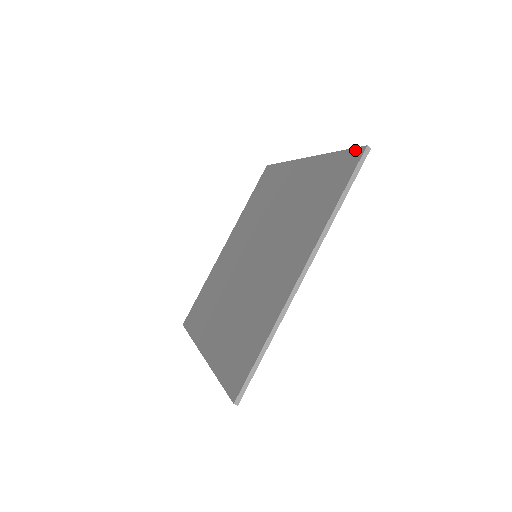
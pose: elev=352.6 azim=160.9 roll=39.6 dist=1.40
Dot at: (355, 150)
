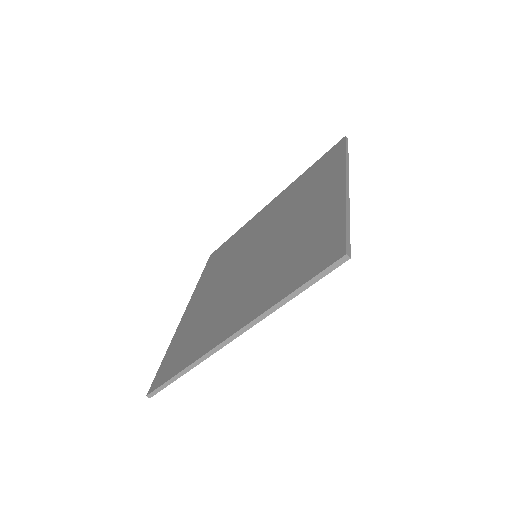
Dot at: (342, 243)
